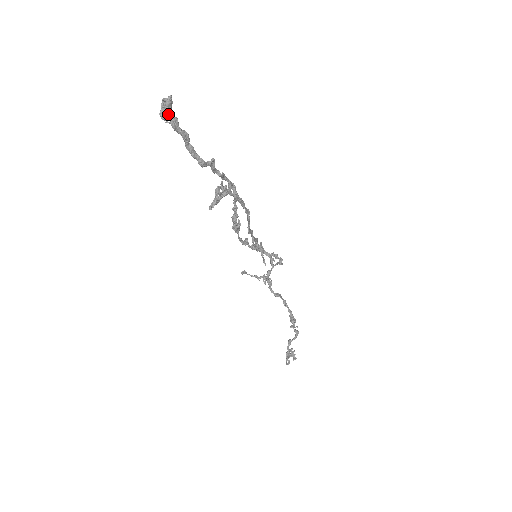
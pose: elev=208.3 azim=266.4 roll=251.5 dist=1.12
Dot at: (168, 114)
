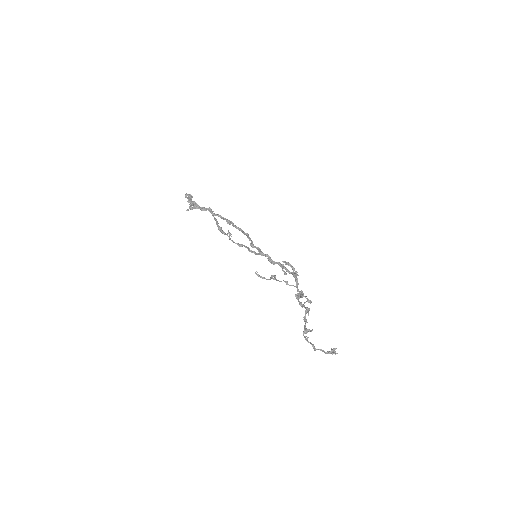
Dot at: (186, 197)
